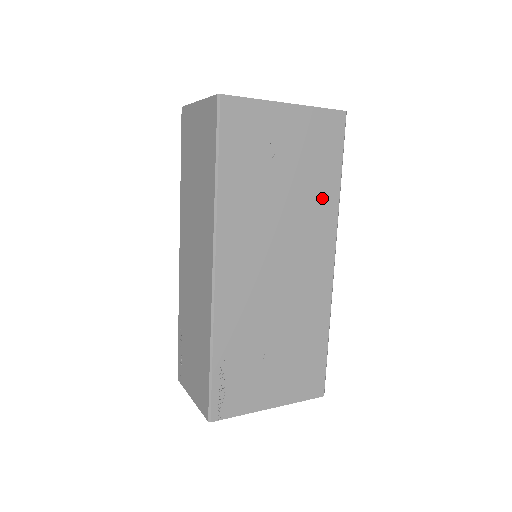
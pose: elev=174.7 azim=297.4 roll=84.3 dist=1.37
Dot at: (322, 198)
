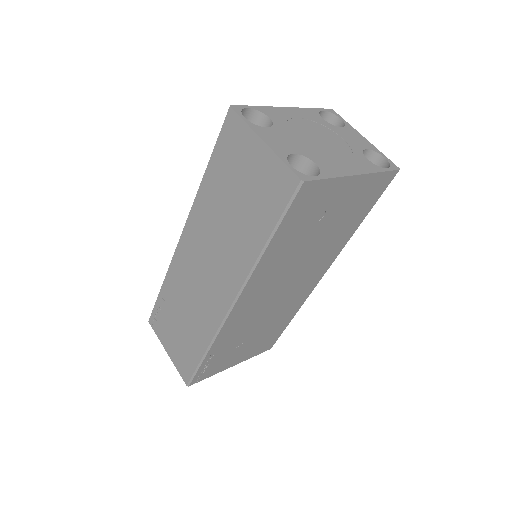
Dot at: (340, 238)
